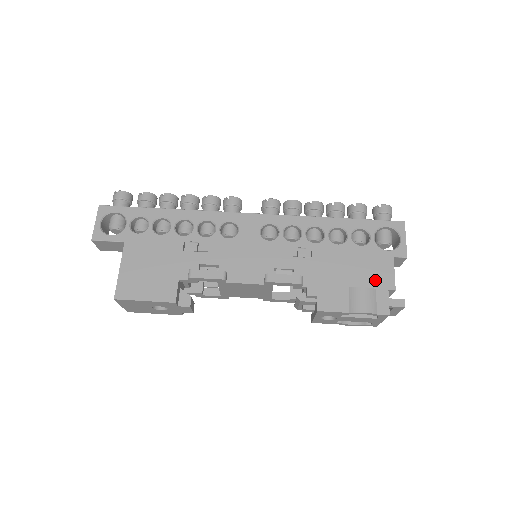
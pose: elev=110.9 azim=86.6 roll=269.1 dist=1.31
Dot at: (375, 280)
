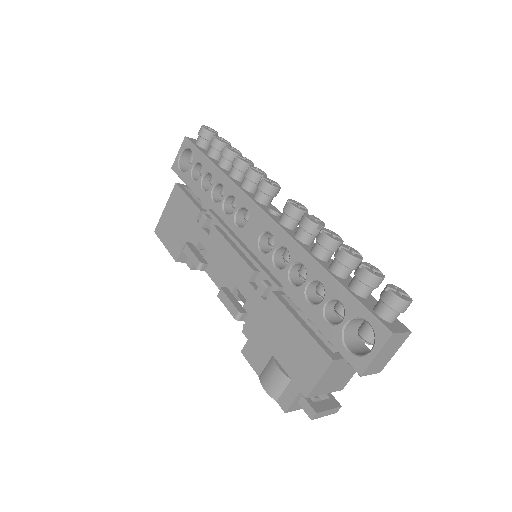
Dot at: (297, 371)
